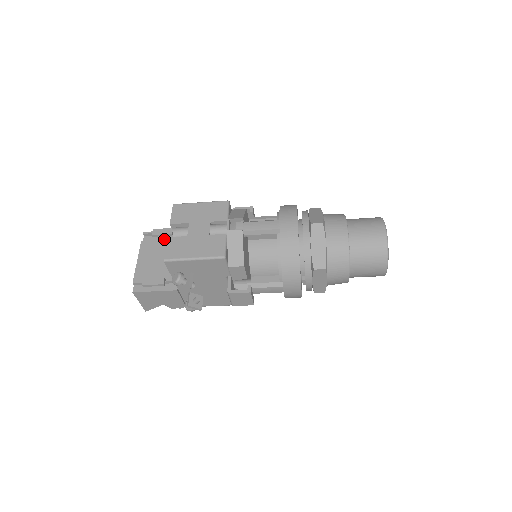
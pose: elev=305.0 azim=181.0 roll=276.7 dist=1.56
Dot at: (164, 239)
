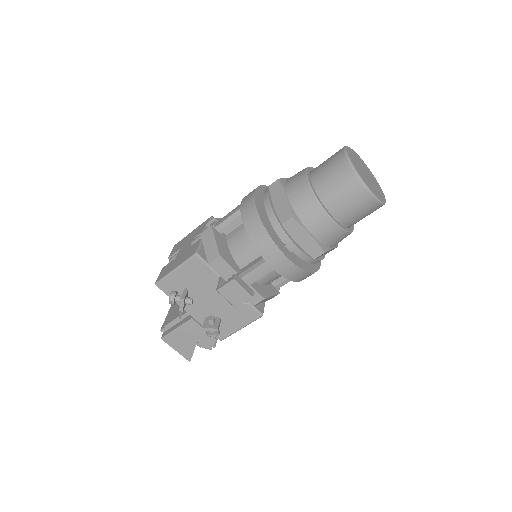
Dot at: occluded
